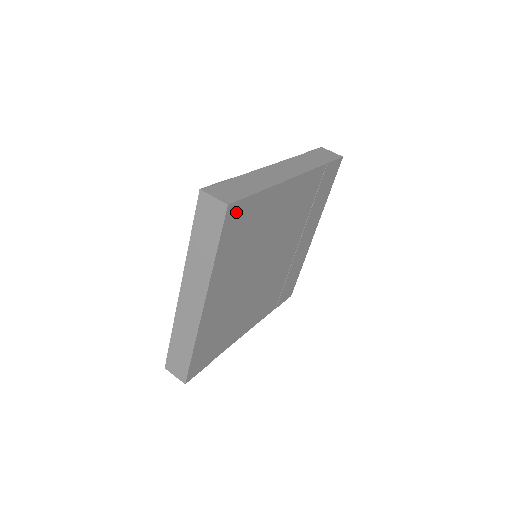
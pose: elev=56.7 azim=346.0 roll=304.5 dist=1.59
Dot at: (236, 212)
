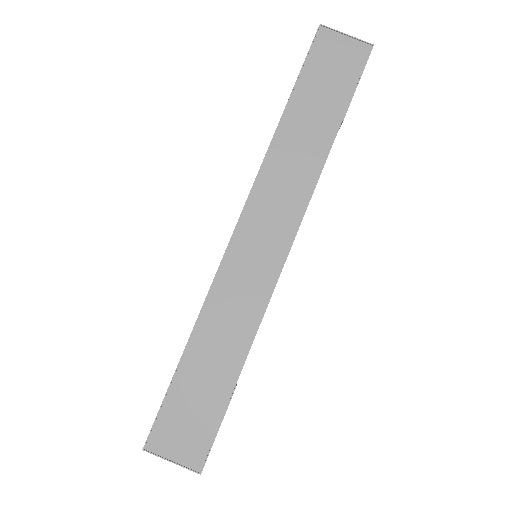
Dot at: occluded
